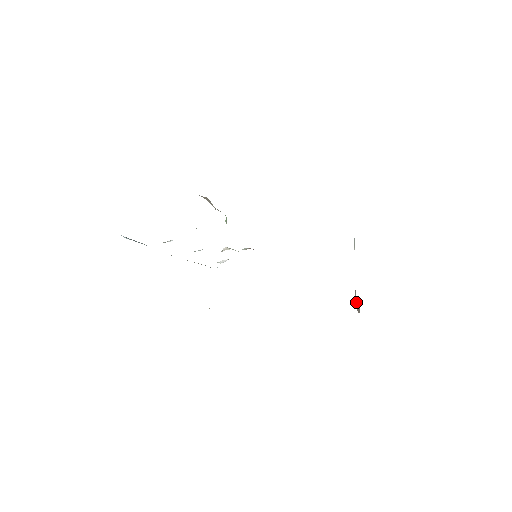
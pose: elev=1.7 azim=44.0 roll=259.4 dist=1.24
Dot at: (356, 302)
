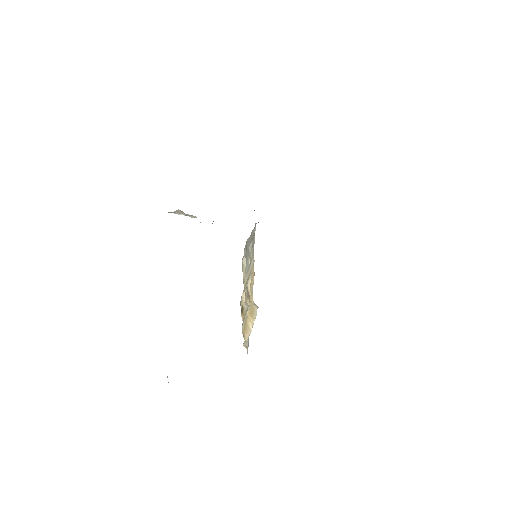
Dot at: occluded
